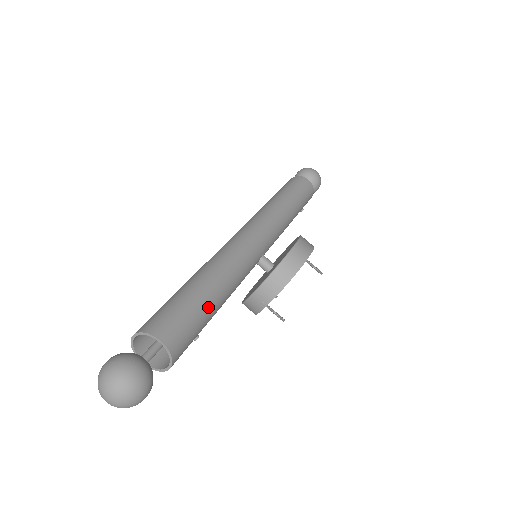
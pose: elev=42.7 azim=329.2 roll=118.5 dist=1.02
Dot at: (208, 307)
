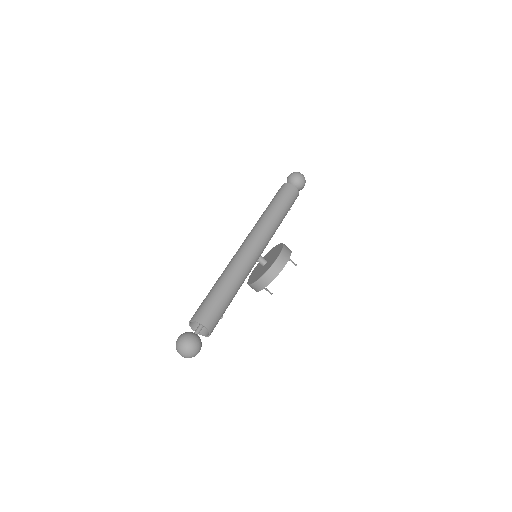
Dot at: (227, 301)
